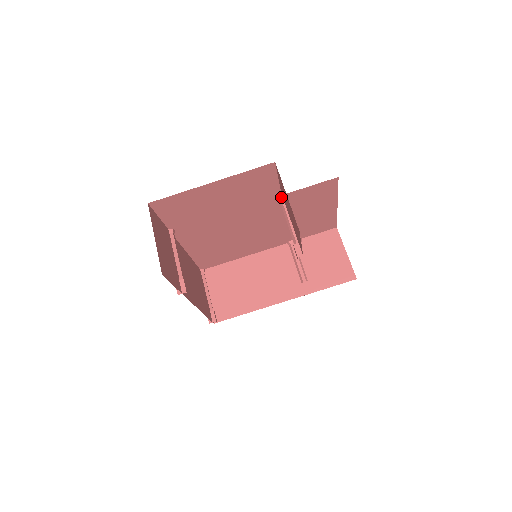
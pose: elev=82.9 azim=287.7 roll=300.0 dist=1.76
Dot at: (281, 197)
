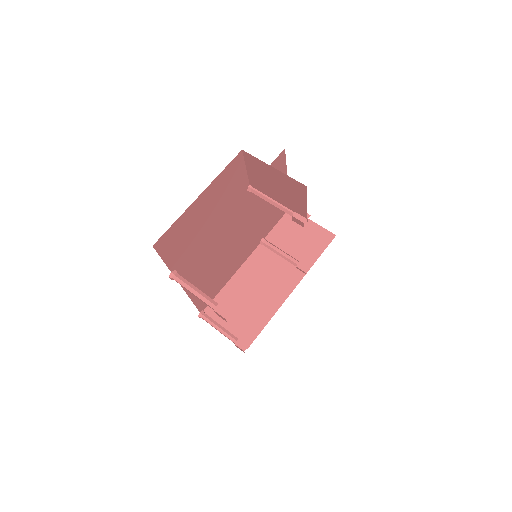
Dot at: (252, 188)
